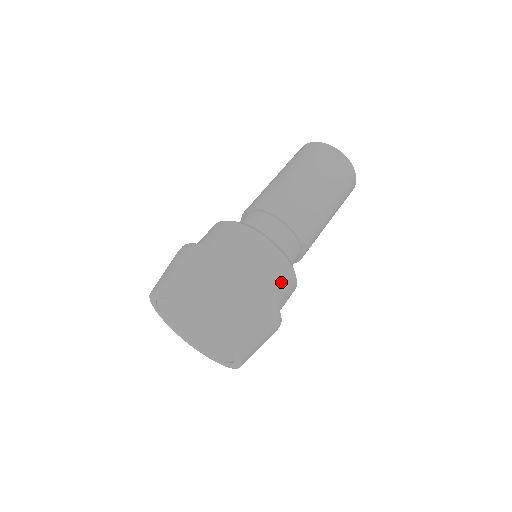
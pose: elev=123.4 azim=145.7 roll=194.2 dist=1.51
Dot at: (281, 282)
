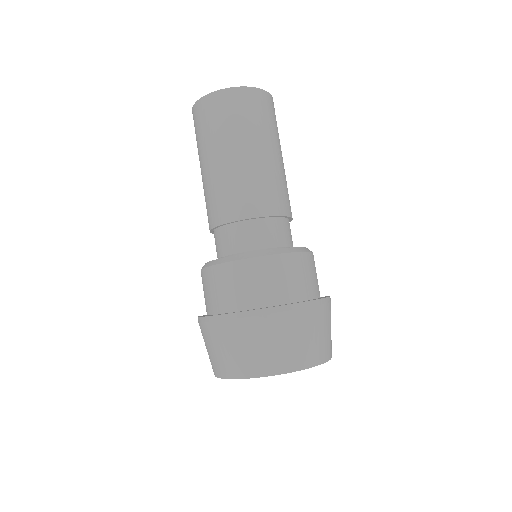
Dot at: (312, 274)
